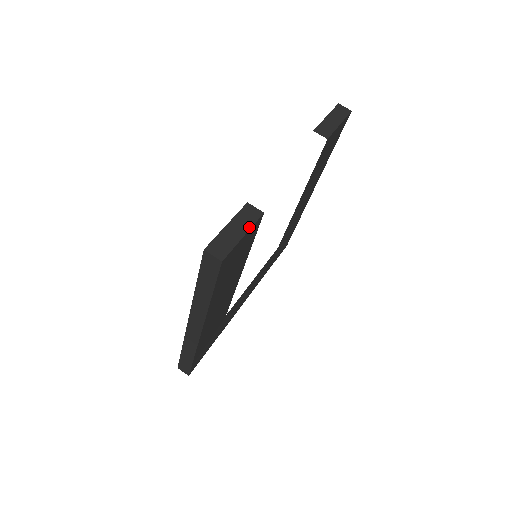
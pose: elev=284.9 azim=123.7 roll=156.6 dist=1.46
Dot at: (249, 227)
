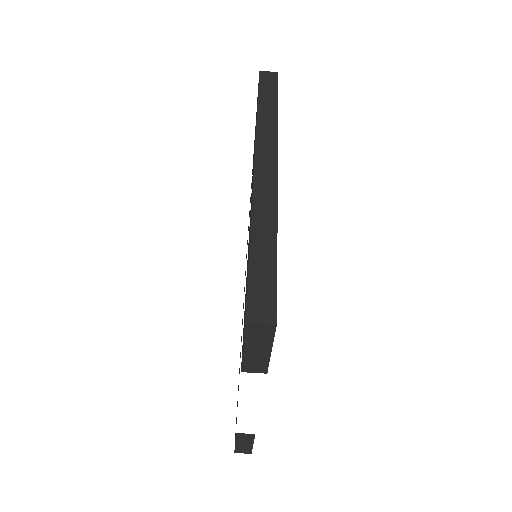
Dot at: (252, 441)
